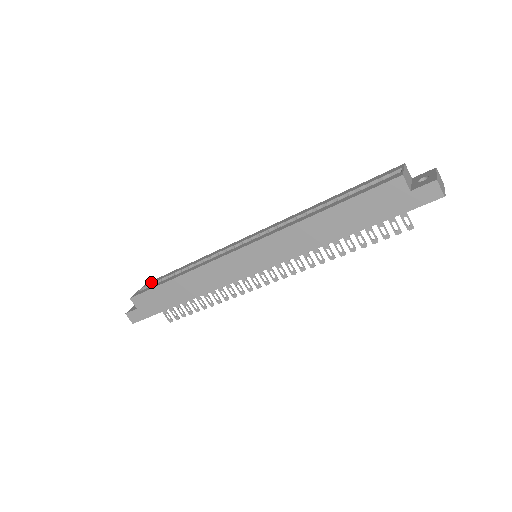
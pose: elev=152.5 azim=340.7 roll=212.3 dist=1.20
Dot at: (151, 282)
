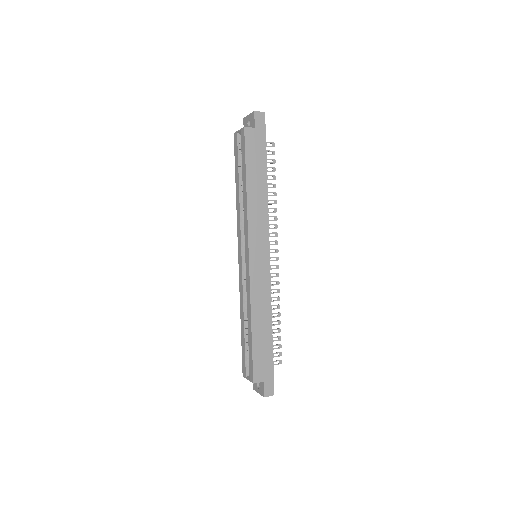
Dot at: (244, 367)
